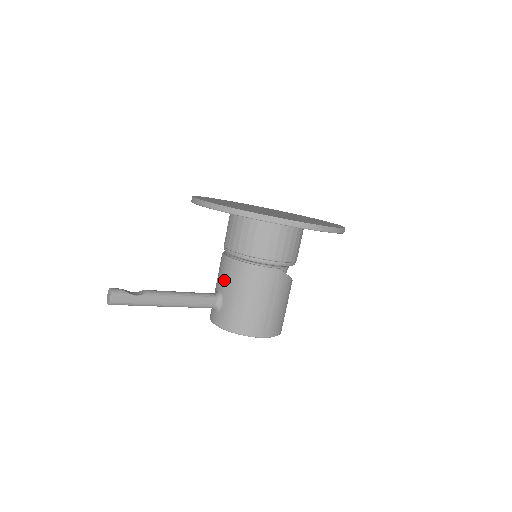
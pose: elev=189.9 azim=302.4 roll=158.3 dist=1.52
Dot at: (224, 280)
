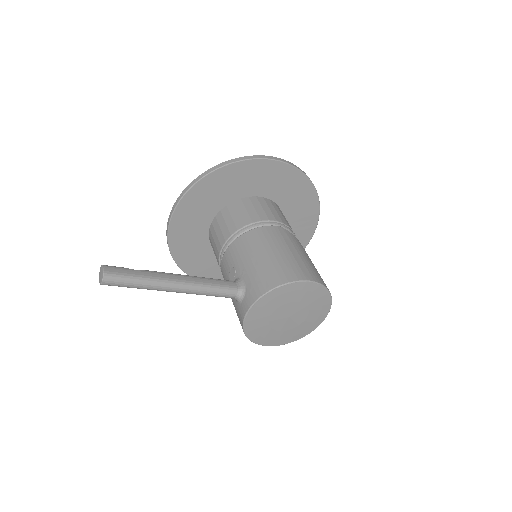
Dot at: (233, 266)
